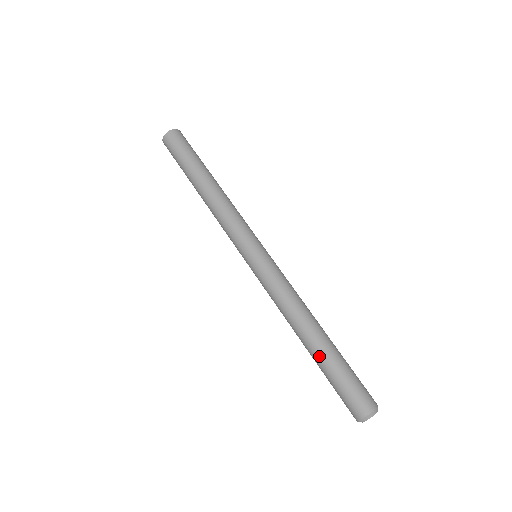
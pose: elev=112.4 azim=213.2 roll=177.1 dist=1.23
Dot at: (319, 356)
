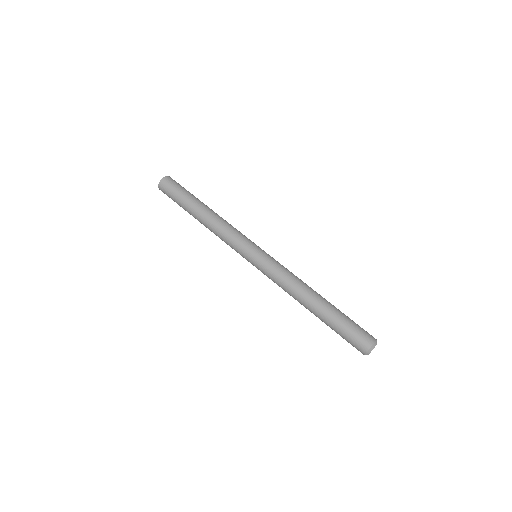
Dot at: (323, 317)
